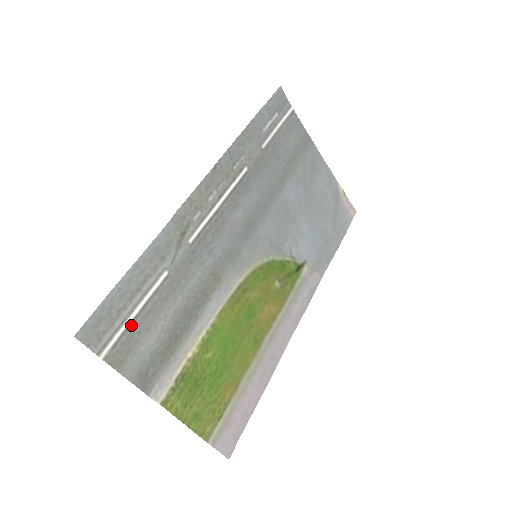
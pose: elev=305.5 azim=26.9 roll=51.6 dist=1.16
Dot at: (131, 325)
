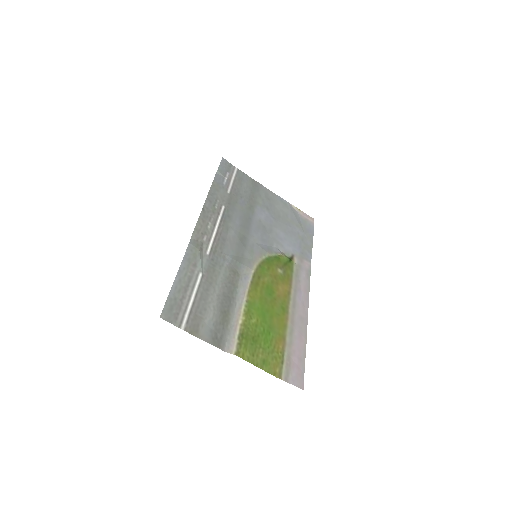
Dot at: (192, 308)
